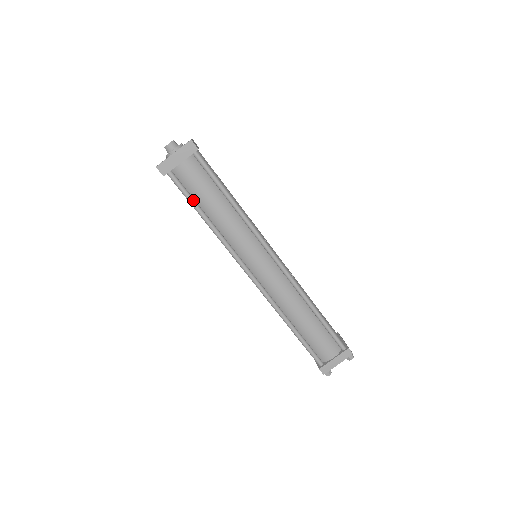
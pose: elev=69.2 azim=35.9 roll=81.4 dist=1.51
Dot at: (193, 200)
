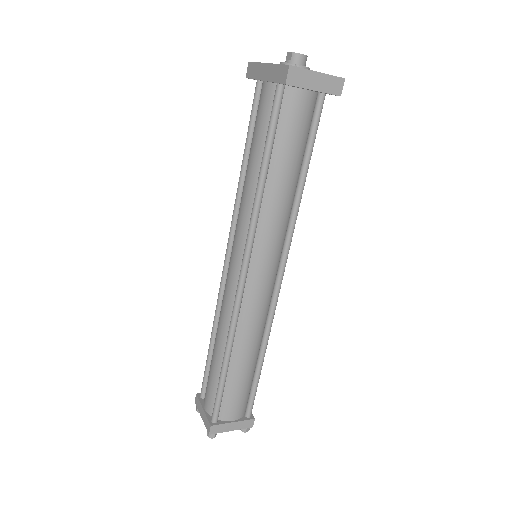
Dot at: (273, 141)
